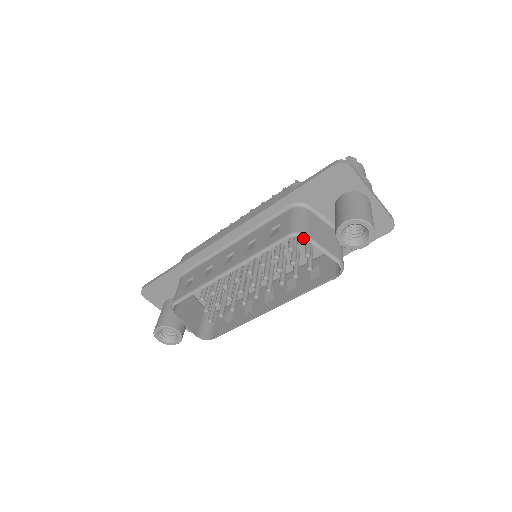
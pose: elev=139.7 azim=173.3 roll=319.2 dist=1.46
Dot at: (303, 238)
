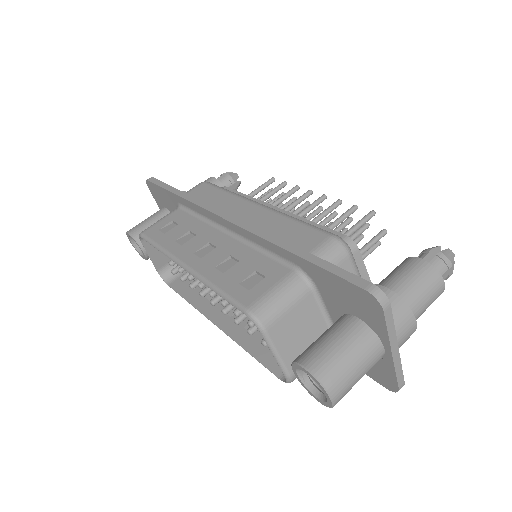
Dot at: occluded
